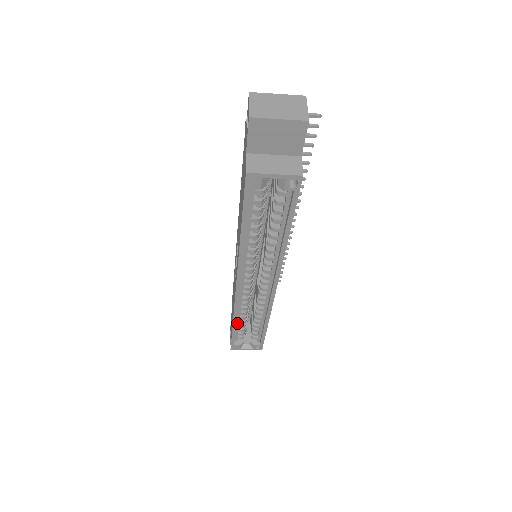
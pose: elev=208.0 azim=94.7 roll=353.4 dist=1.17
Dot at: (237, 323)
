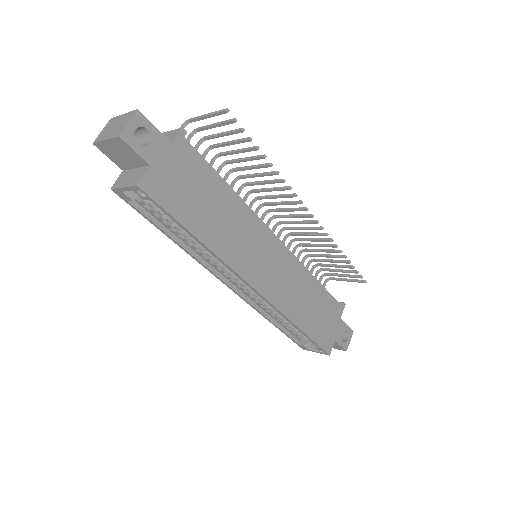
Dot at: (279, 322)
